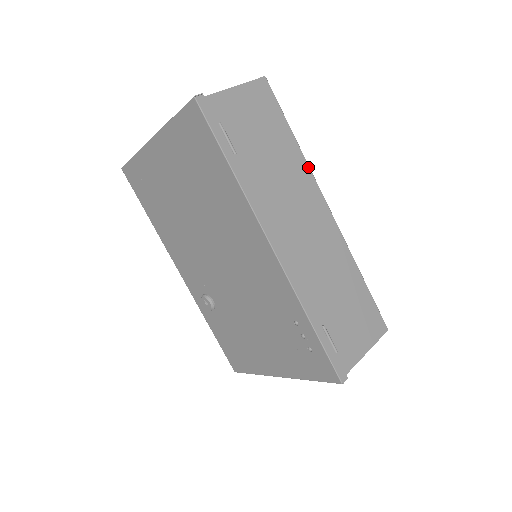
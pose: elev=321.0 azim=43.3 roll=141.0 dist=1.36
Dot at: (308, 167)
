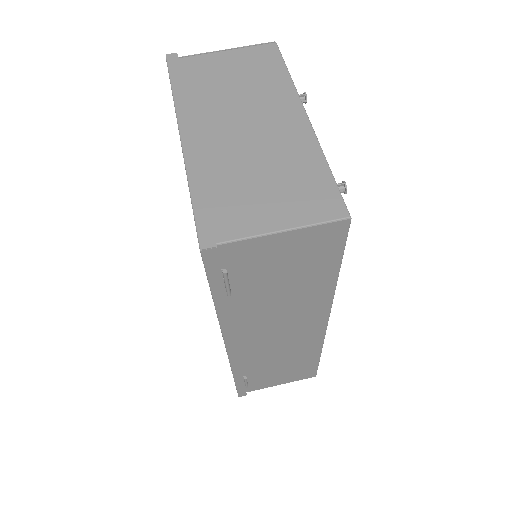
Dot at: (332, 296)
